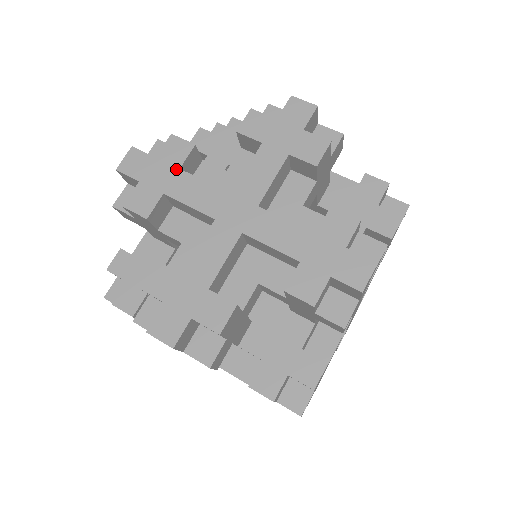
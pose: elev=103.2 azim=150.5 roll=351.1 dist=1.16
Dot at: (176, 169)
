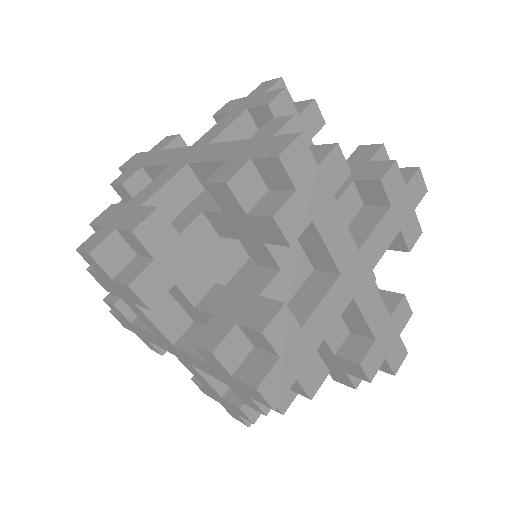
Dot at: (131, 324)
